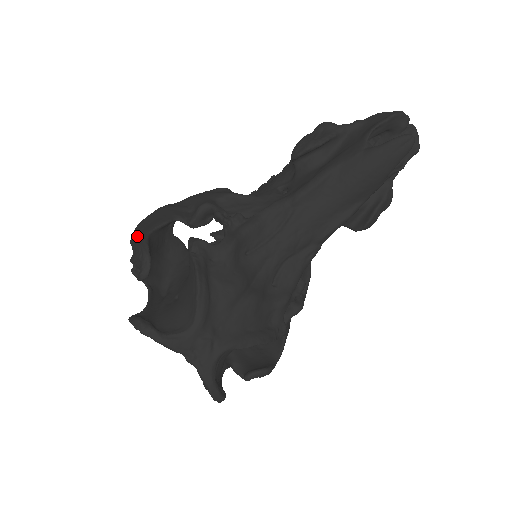
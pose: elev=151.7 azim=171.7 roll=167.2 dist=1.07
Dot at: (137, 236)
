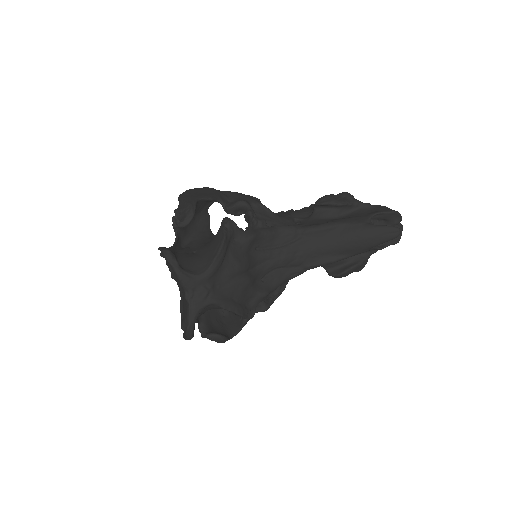
Dot at: (188, 197)
